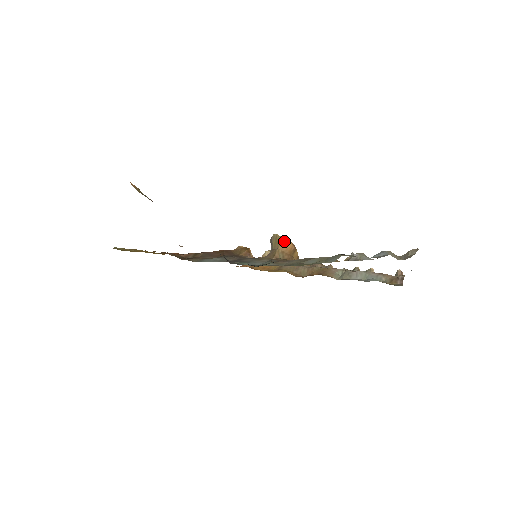
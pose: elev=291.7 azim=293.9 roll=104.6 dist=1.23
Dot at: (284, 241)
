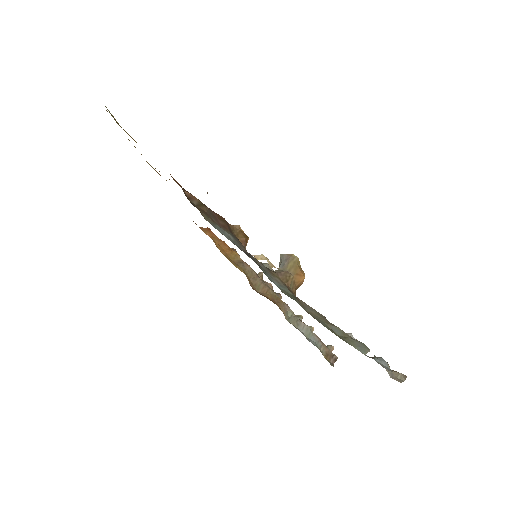
Dot at: (301, 272)
